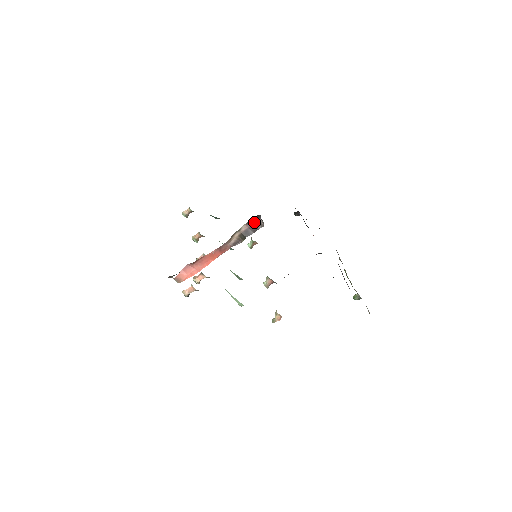
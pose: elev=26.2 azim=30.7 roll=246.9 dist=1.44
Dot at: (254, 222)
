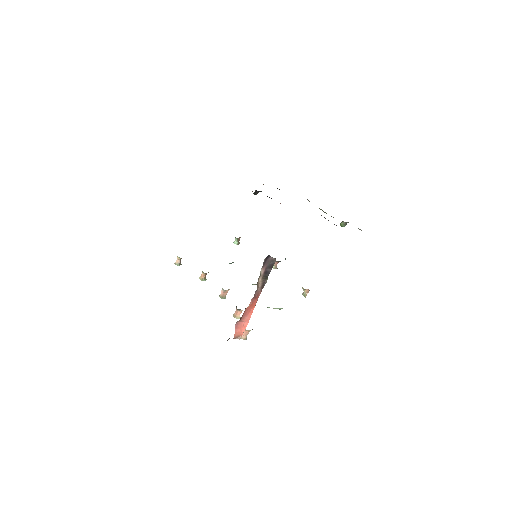
Dot at: (267, 262)
